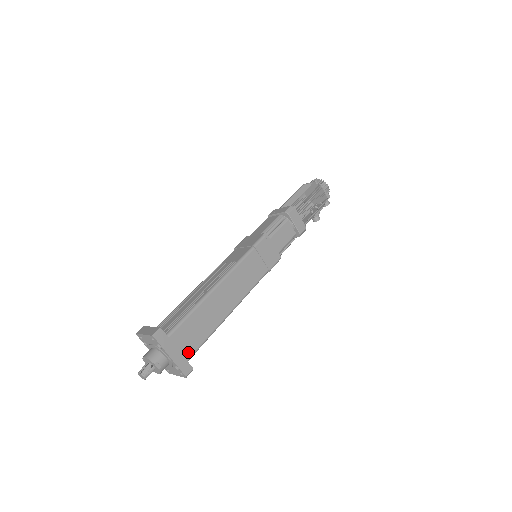
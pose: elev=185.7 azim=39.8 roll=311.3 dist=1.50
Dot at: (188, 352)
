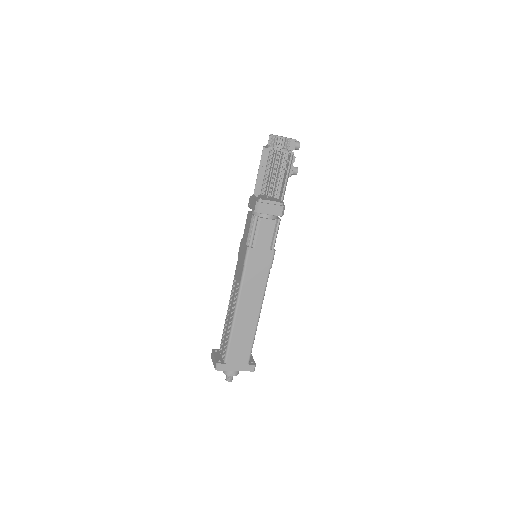
Dot at: (245, 360)
